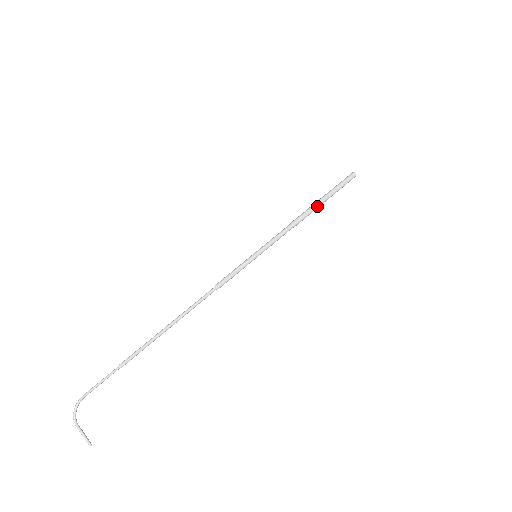
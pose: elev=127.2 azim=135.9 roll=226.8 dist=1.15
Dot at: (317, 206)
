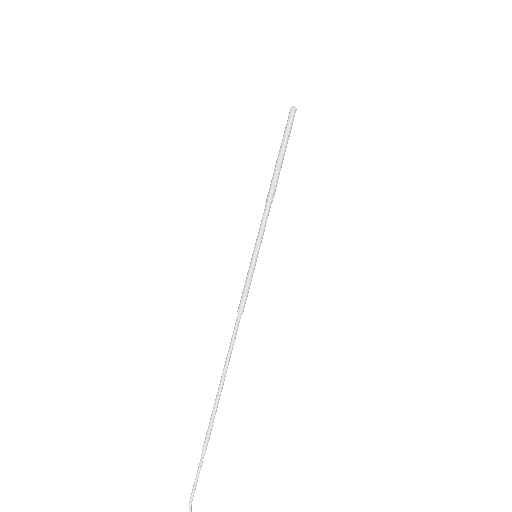
Dot at: (279, 166)
